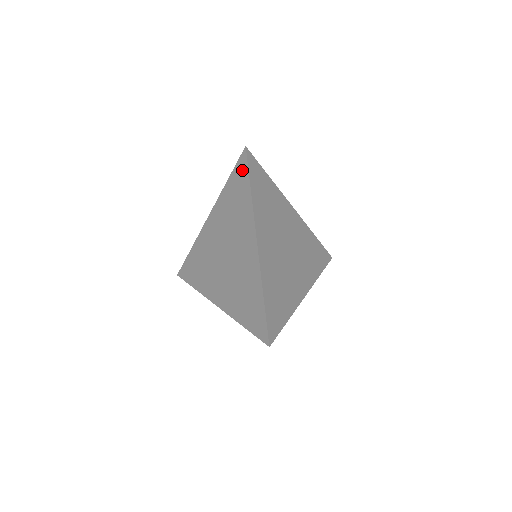
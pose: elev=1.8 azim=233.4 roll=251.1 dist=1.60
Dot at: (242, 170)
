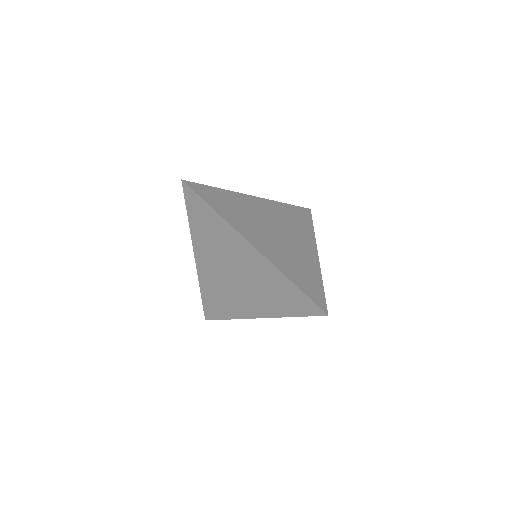
Dot at: (194, 200)
